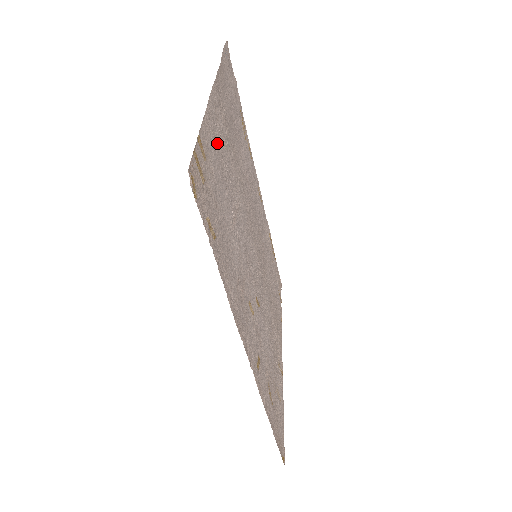
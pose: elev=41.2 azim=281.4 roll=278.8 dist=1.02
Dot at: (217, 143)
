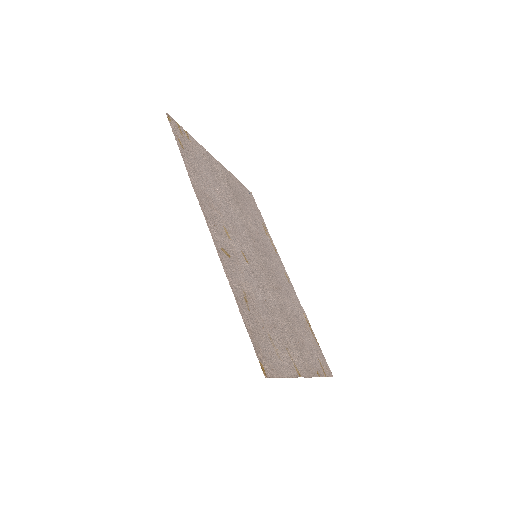
Dot at: (210, 163)
